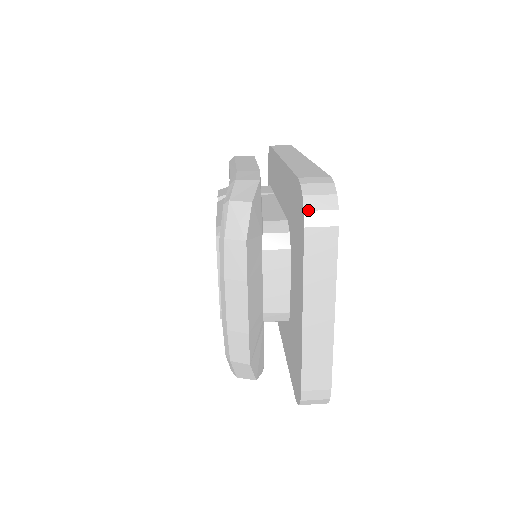
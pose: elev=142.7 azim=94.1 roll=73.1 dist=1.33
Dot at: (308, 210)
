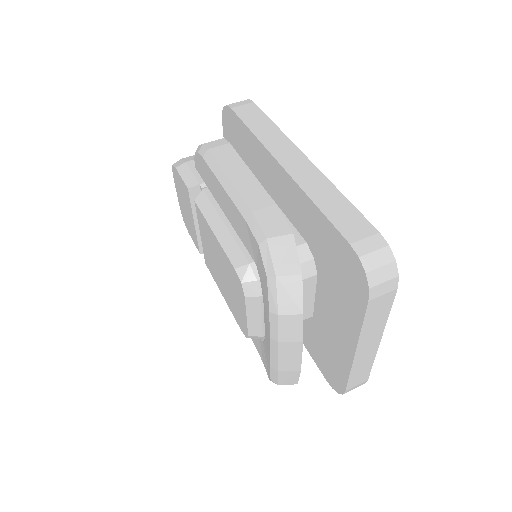
Dot at: (373, 286)
